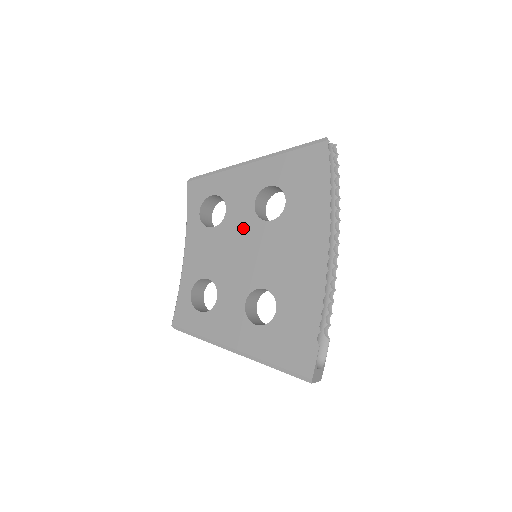
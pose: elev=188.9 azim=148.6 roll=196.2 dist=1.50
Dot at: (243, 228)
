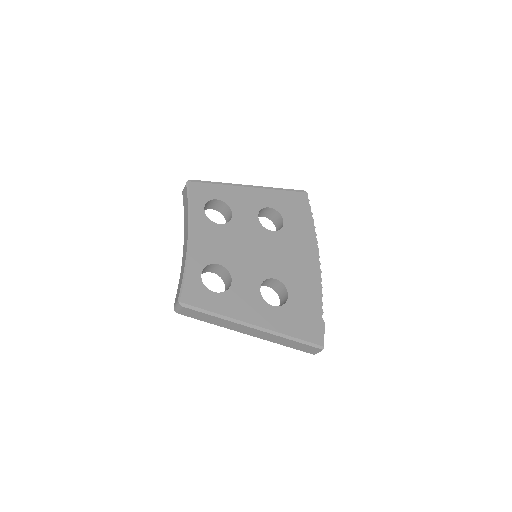
Dot at: (251, 231)
